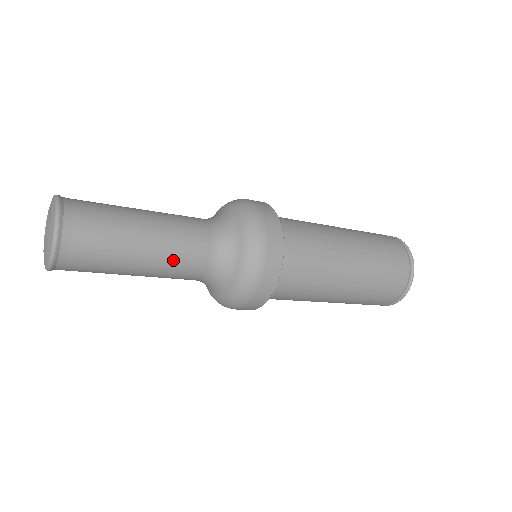
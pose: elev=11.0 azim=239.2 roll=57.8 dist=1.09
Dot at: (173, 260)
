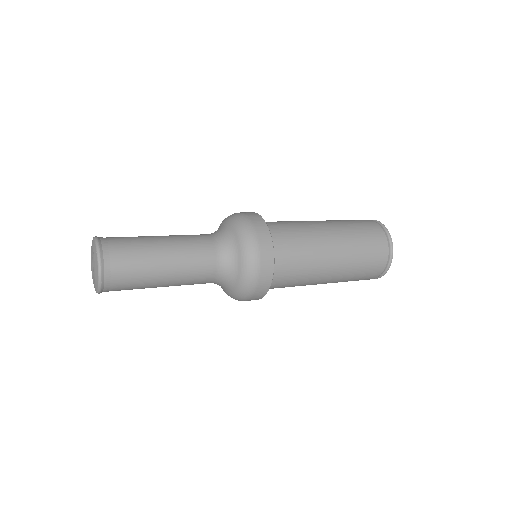
Dot at: (189, 263)
